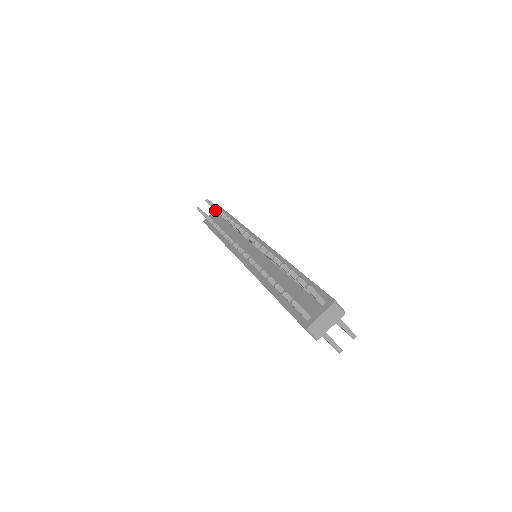
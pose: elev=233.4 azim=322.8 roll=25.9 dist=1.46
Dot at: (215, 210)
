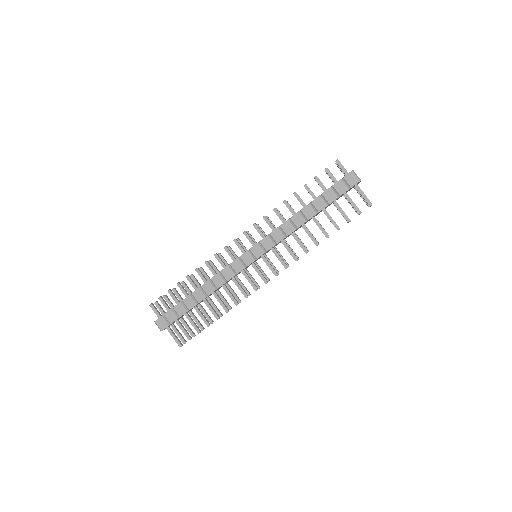
Dot at: (175, 294)
